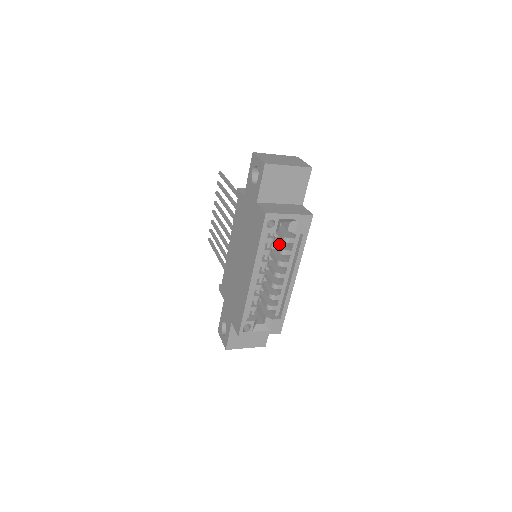
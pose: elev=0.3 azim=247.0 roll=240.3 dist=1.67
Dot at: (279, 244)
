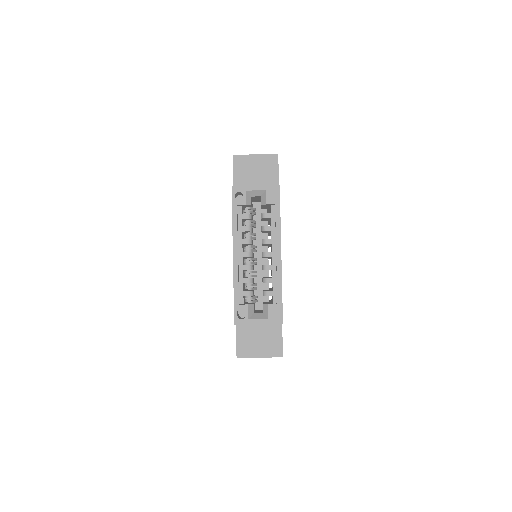
Dot at: occluded
